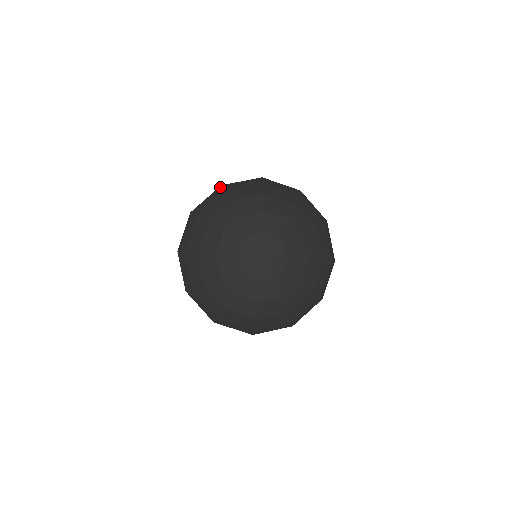
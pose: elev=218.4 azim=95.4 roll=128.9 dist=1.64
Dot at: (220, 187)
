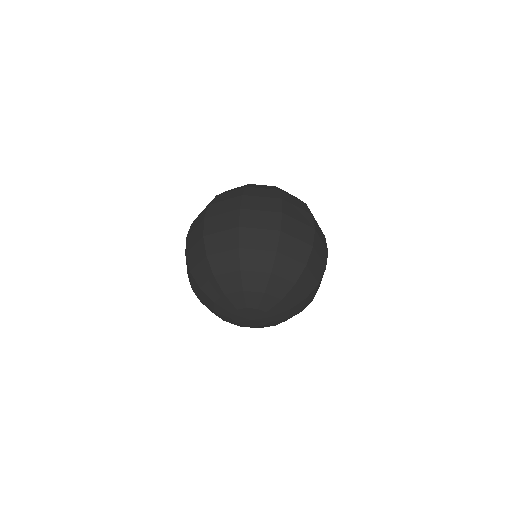
Dot at: occluded
